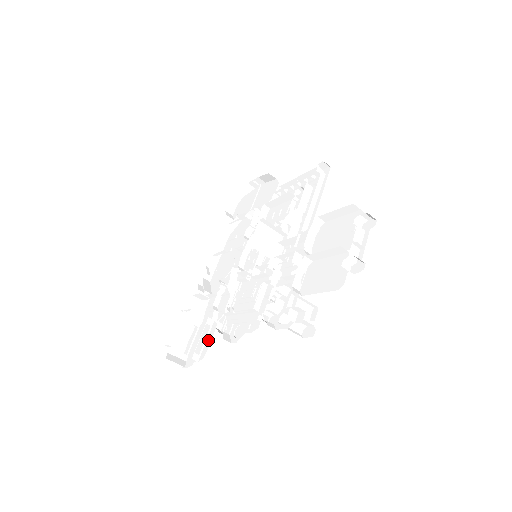
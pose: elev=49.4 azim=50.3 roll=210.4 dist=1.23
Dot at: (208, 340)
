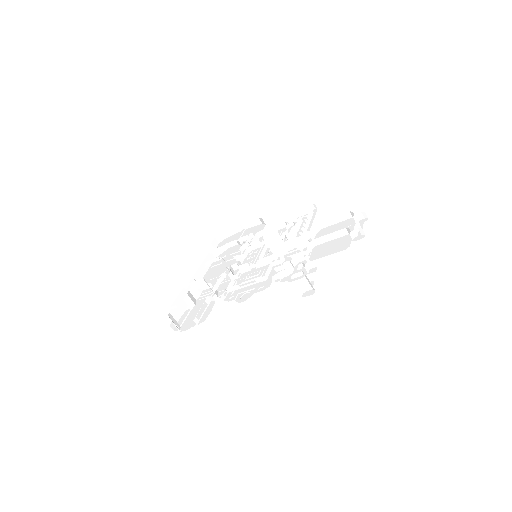
Dot at: (207, 311)
